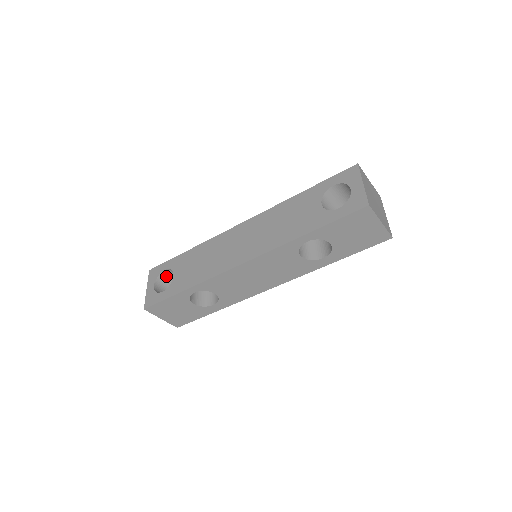
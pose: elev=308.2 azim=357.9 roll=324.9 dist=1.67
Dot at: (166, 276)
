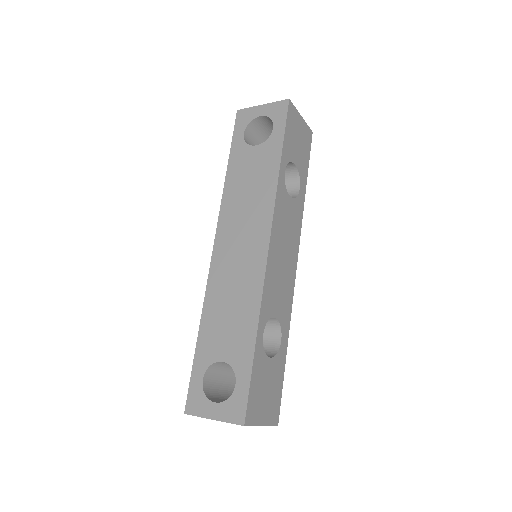
Dot at: (209, 389)
